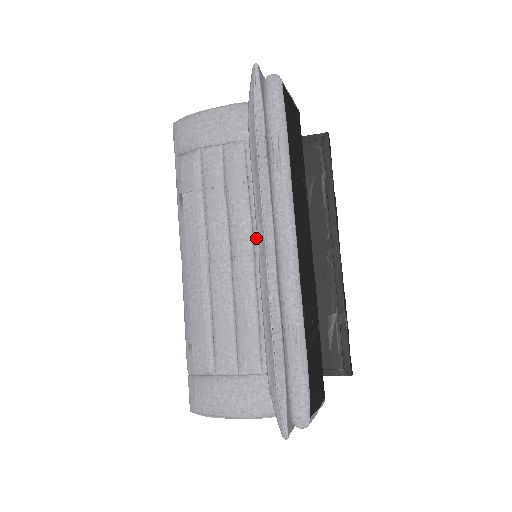
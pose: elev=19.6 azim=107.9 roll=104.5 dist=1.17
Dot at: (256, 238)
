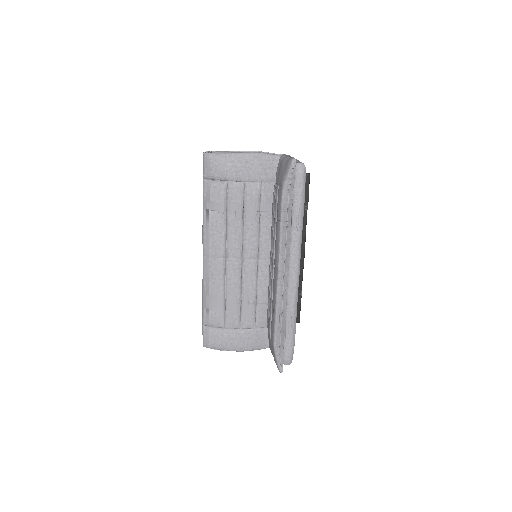
Dot at: (261, 249)
